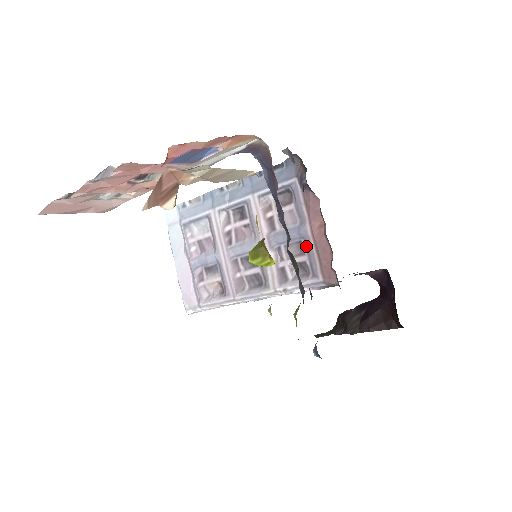
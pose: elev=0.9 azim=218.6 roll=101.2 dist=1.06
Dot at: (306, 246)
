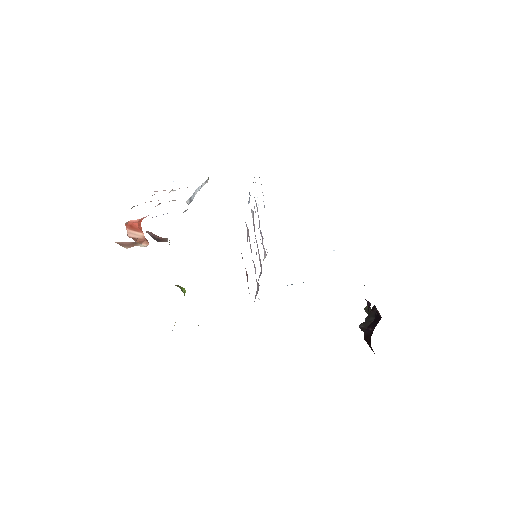
Dot at: occluded
